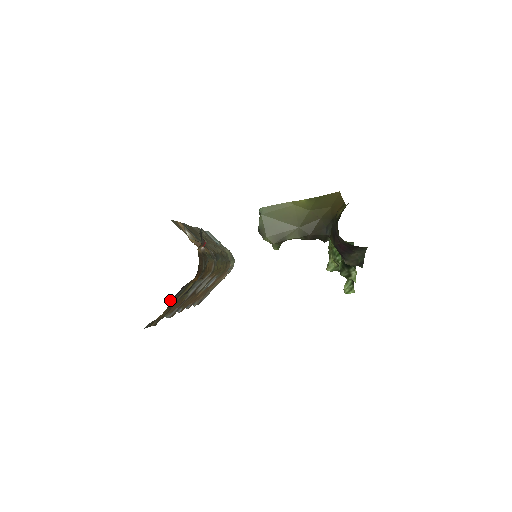
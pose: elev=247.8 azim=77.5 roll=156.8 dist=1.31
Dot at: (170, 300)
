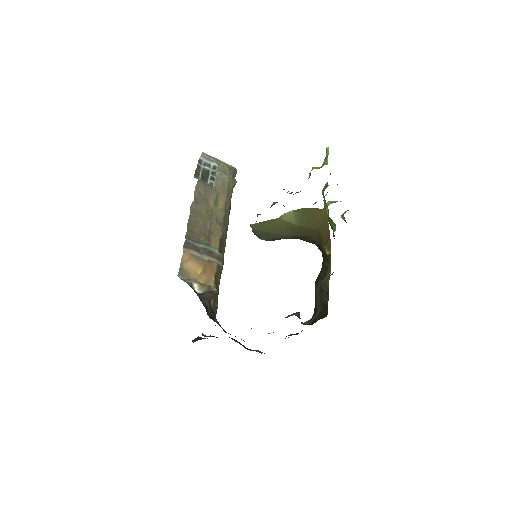
Dot at: occluded
